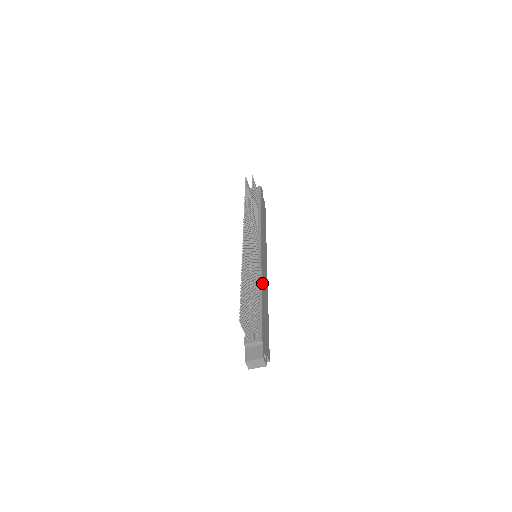
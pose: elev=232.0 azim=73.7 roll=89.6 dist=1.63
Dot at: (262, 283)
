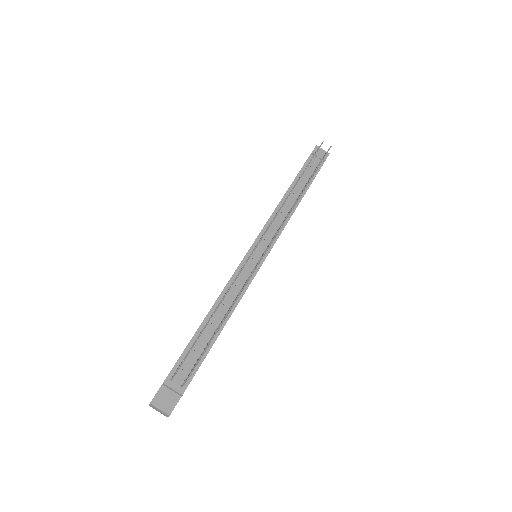
Dot at: occluded
